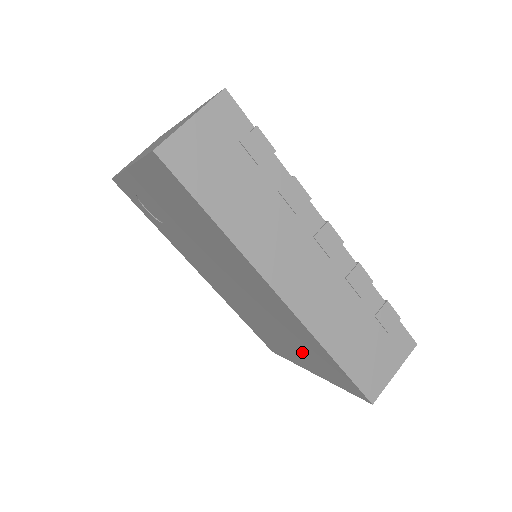
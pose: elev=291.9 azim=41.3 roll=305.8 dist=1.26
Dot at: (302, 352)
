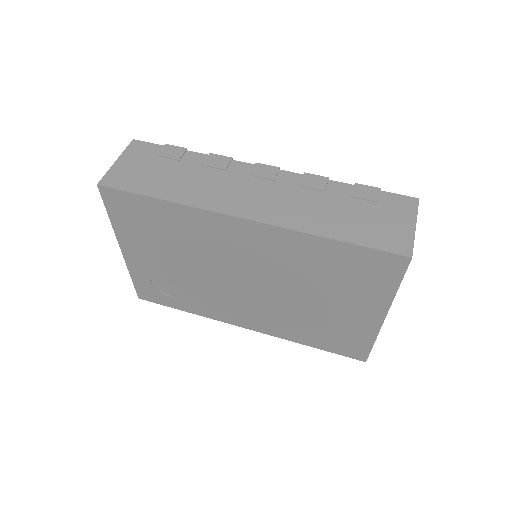
Dot at: (341, 291)
